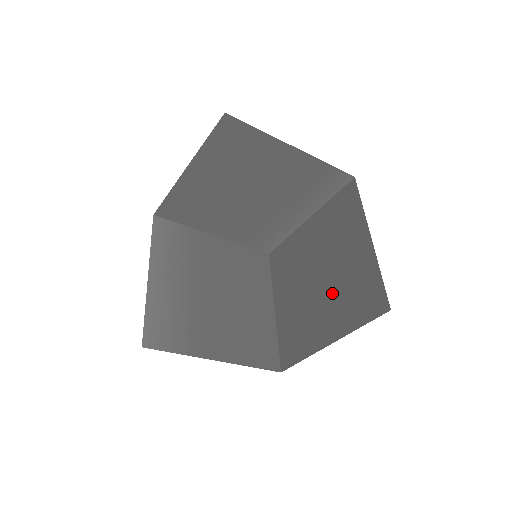
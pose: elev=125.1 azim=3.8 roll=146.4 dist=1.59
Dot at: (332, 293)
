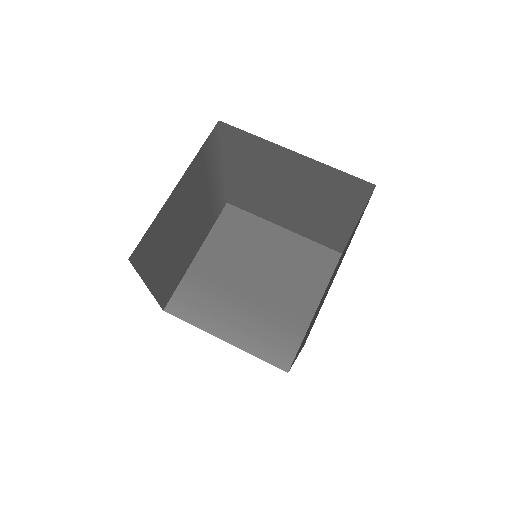
Dot at: (315, 199)
